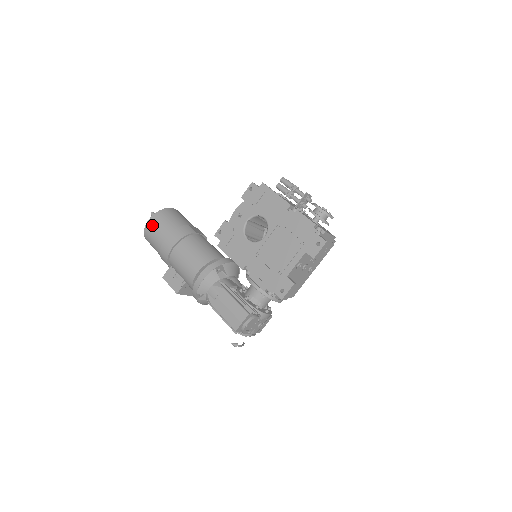
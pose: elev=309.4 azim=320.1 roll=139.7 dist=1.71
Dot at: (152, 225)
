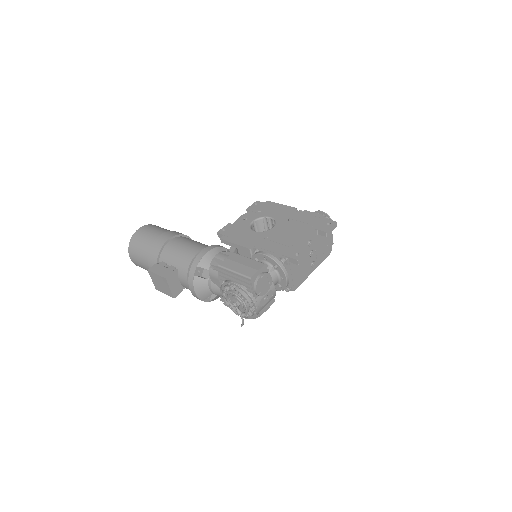
Dot at: (145, 229)
